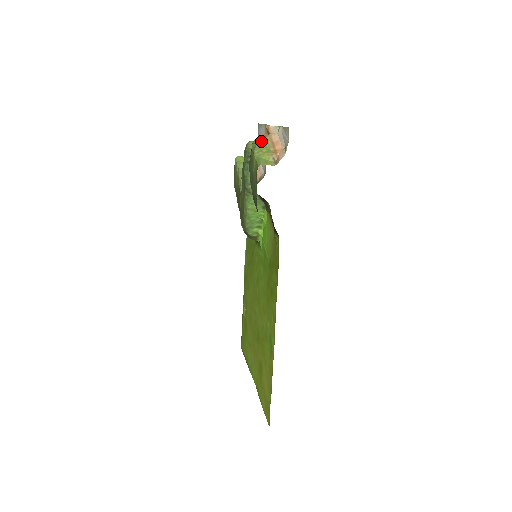
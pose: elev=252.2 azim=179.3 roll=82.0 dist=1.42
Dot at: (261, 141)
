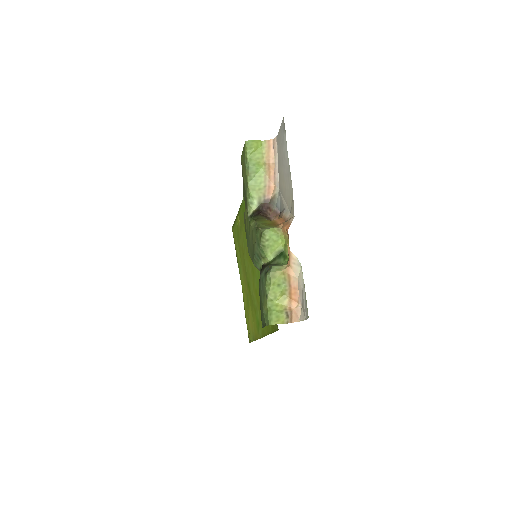
Dot at: (277, 278)
